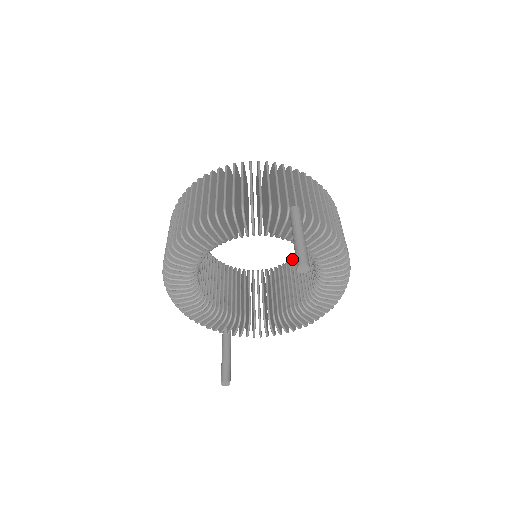
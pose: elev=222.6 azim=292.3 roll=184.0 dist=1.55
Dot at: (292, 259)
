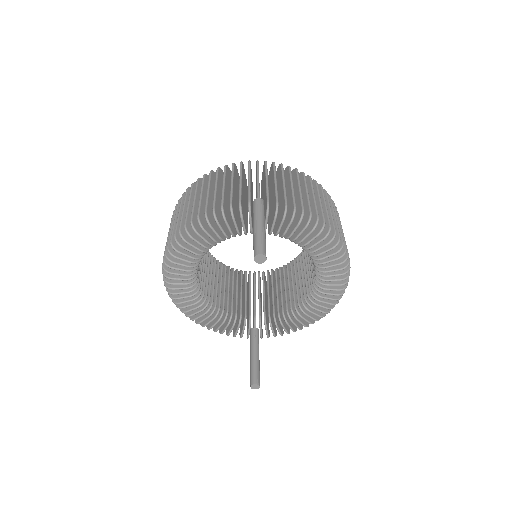
Dot at: (303, 249)
